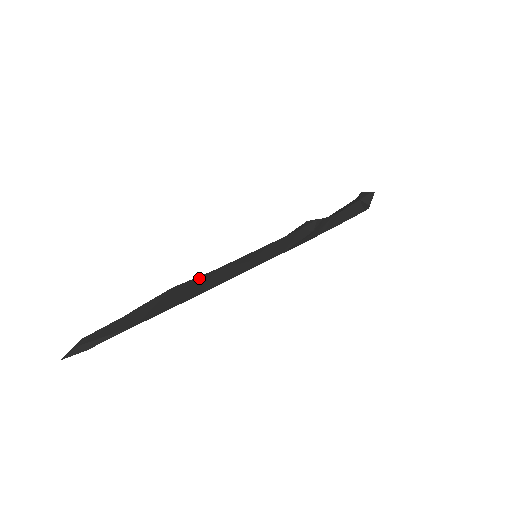
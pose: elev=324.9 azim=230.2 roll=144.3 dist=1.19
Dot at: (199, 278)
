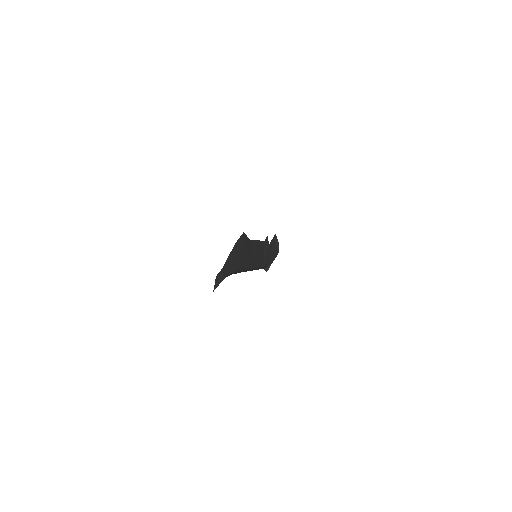
Dot at: (248, 240)
